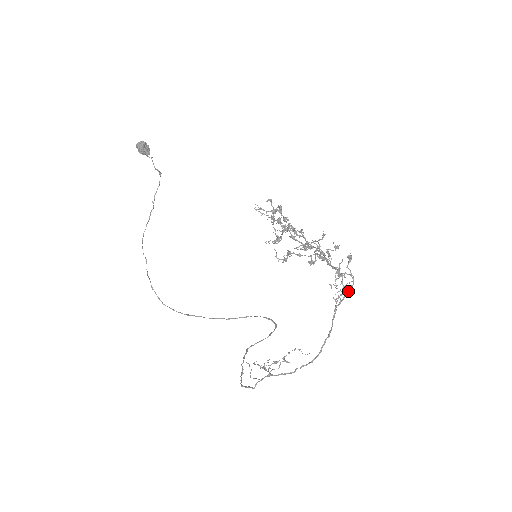
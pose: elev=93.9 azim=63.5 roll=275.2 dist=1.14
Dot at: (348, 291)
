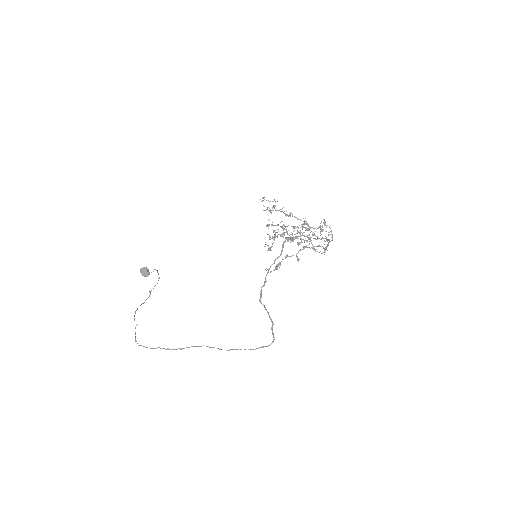
Dot at: (331, 240)
